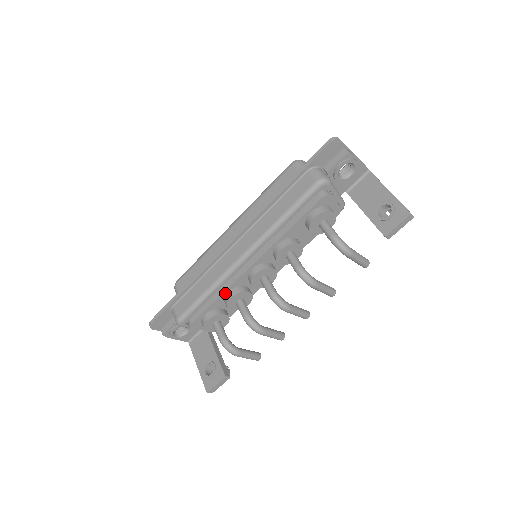
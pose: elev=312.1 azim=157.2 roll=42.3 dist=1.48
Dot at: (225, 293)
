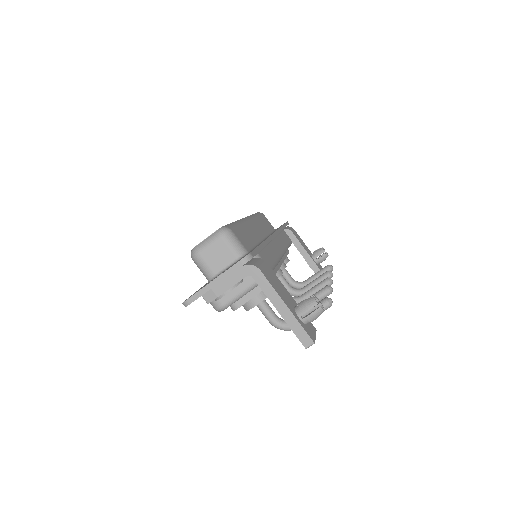
Dot at: occluded
